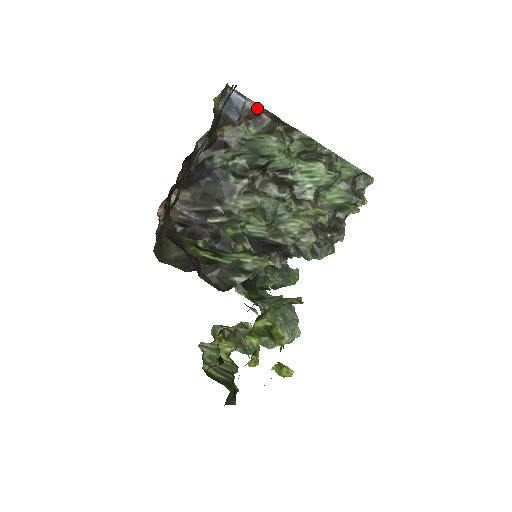
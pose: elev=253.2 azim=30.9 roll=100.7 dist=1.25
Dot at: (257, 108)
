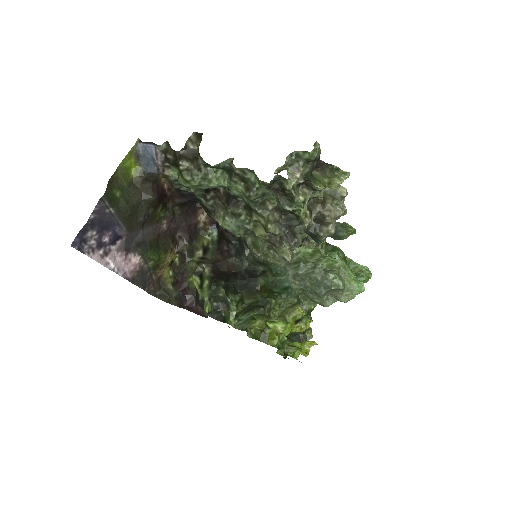
Dot at: (165, 147)
